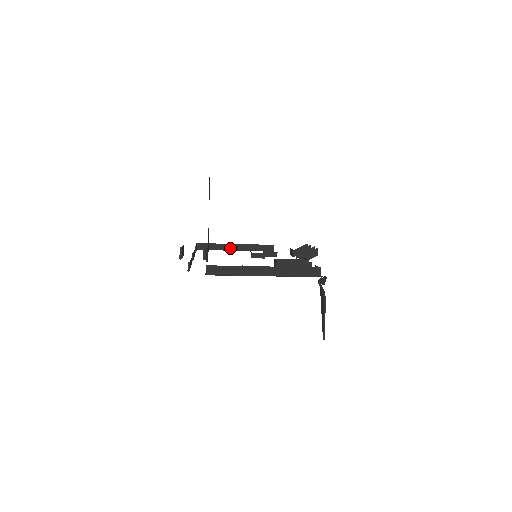
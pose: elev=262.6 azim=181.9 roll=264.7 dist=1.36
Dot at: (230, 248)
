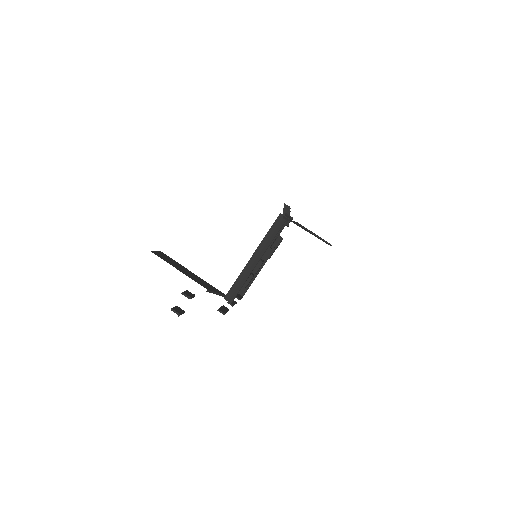
Dot at: occluded
